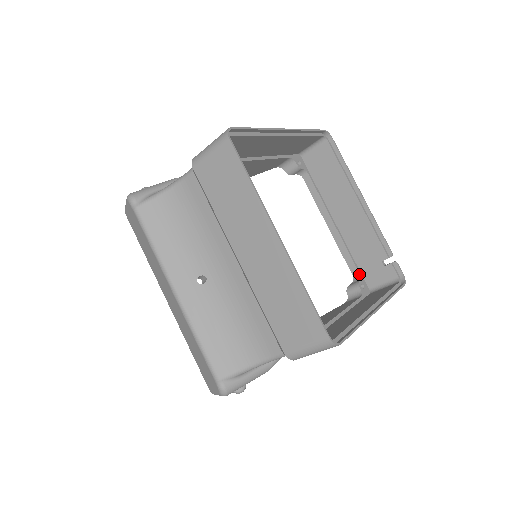
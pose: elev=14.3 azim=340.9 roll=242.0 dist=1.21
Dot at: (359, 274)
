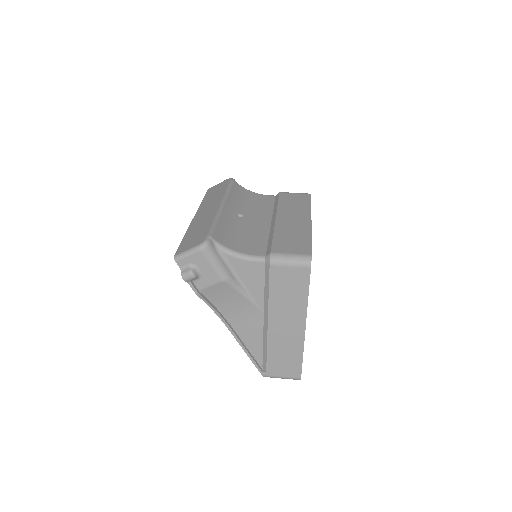
Dot at: occluded
